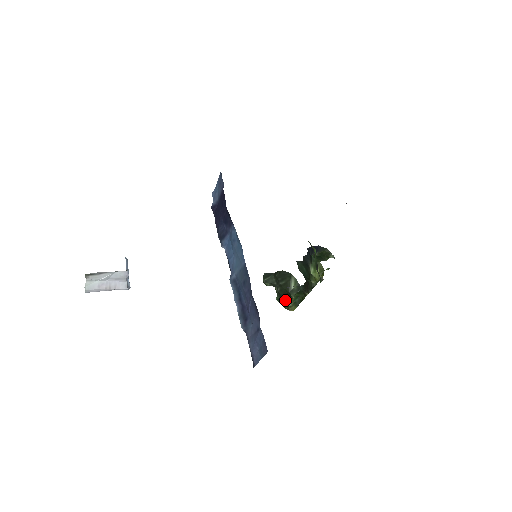
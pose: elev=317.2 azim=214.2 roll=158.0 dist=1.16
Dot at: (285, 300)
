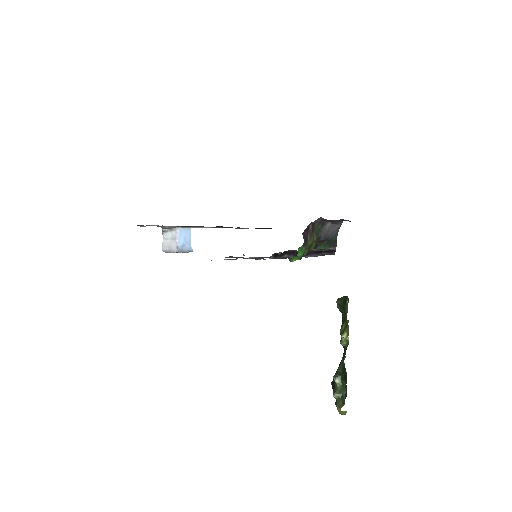
Dot at: occluded
